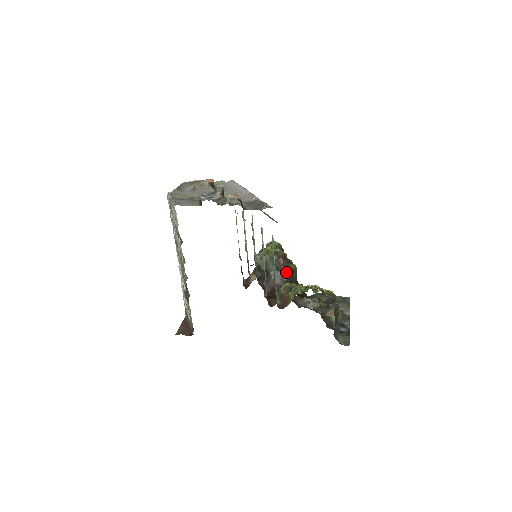
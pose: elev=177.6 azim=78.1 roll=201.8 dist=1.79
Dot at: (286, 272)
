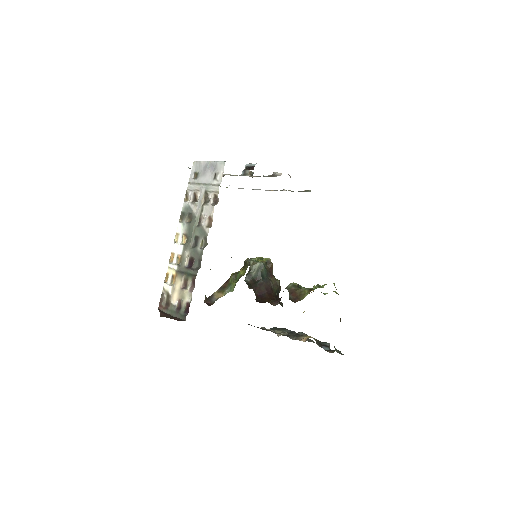
Dot at: (276, 283)
